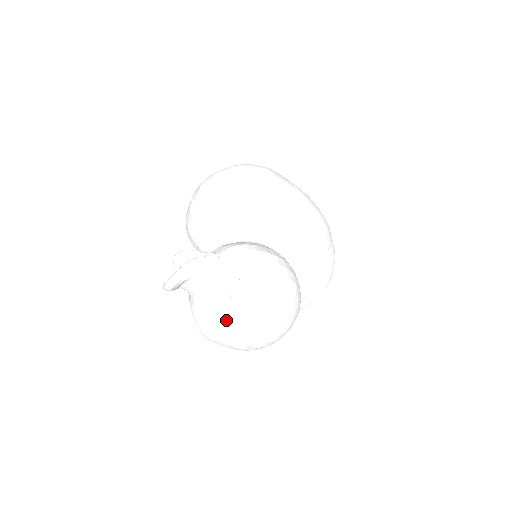
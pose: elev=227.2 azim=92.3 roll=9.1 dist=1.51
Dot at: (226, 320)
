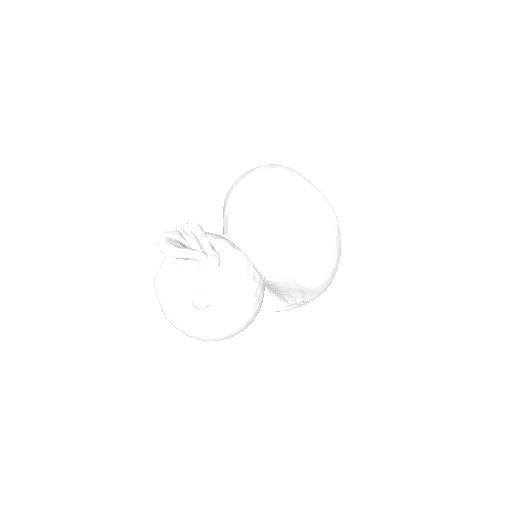
Dot at: (173, 308)
